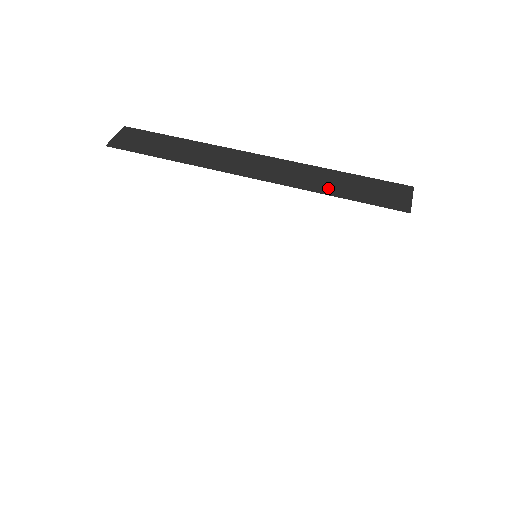
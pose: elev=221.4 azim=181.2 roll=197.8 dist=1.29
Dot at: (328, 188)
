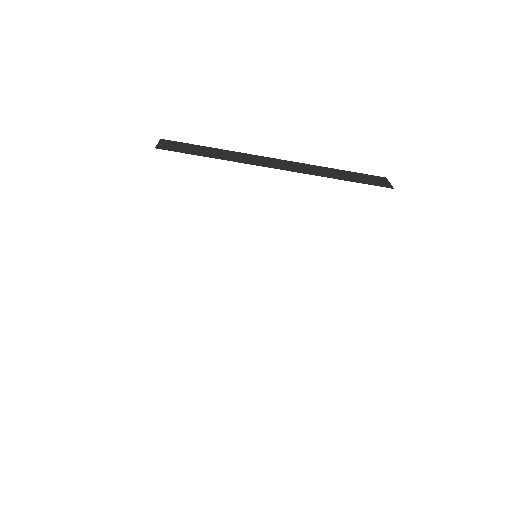
Dot at: (335, 176)
